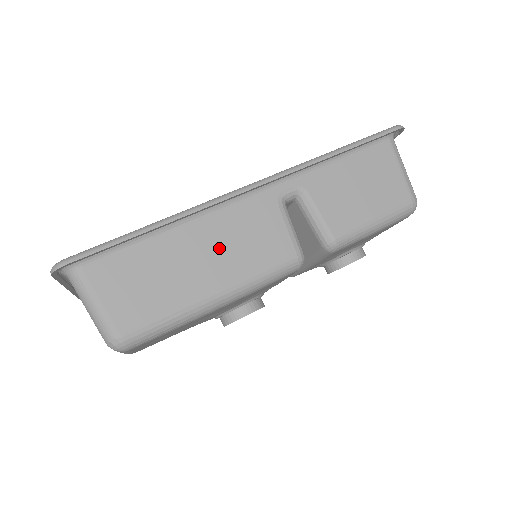
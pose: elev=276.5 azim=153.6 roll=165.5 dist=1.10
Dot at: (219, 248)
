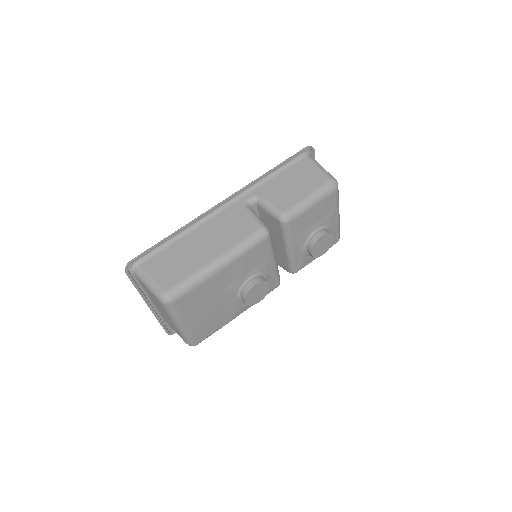
Dot at: (213, 237)
